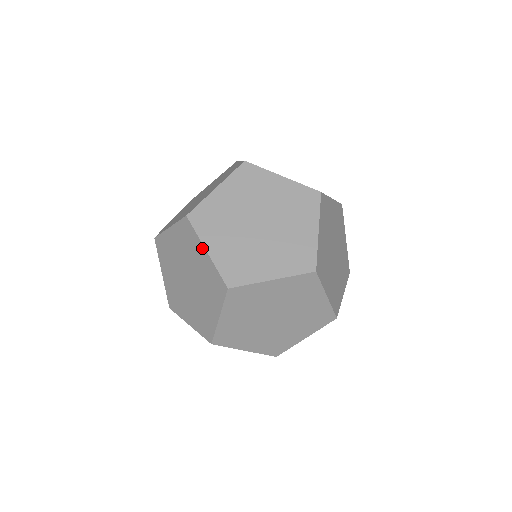
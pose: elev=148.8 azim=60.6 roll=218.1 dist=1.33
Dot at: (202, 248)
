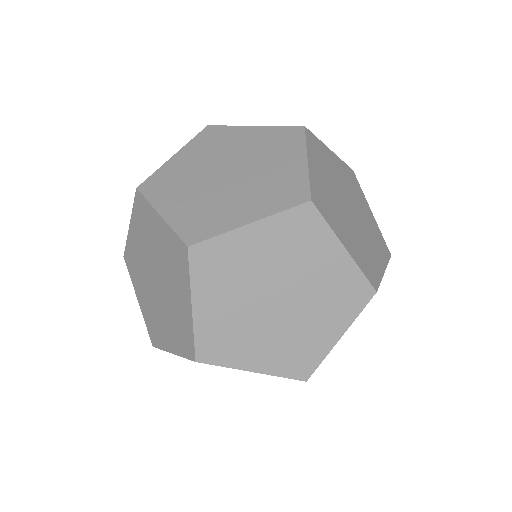
Dot at: (156, 216)
